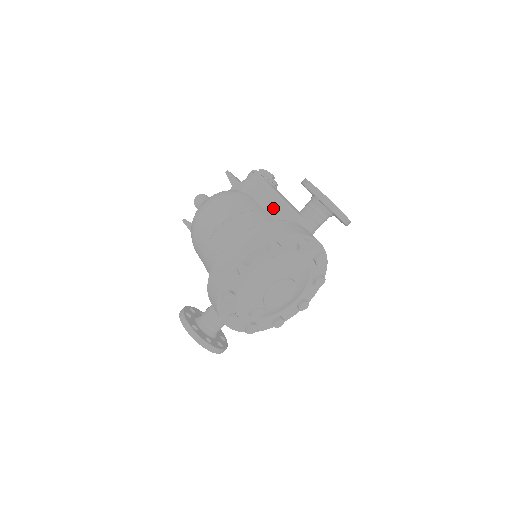
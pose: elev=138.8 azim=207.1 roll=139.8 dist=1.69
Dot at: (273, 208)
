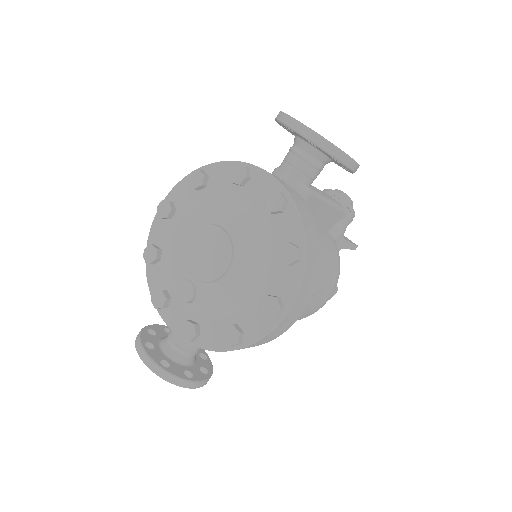
Dot at: occluded
